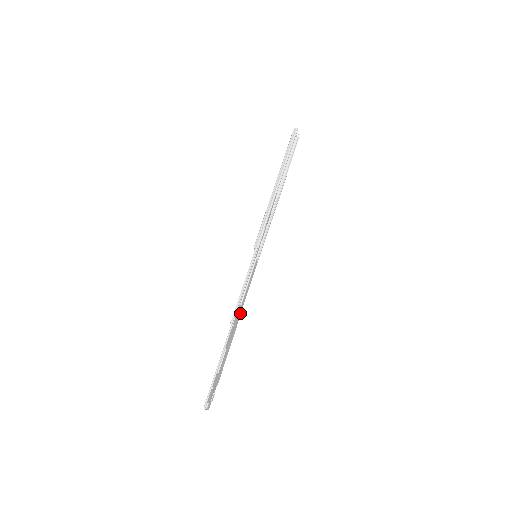
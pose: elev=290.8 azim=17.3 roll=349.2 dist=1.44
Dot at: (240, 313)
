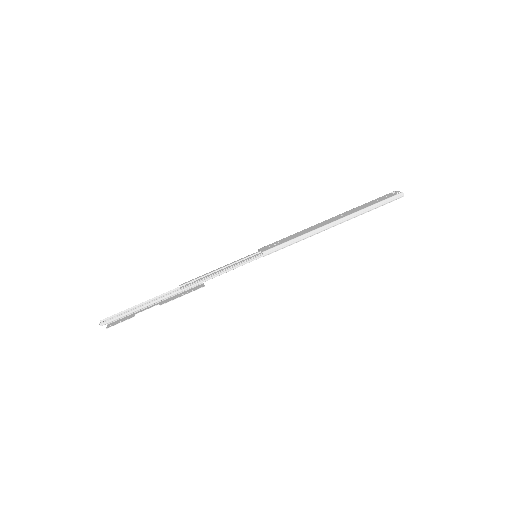
Dot at: (197, 285)
